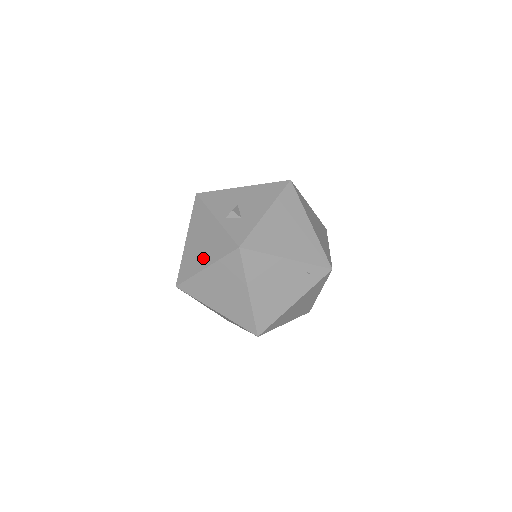
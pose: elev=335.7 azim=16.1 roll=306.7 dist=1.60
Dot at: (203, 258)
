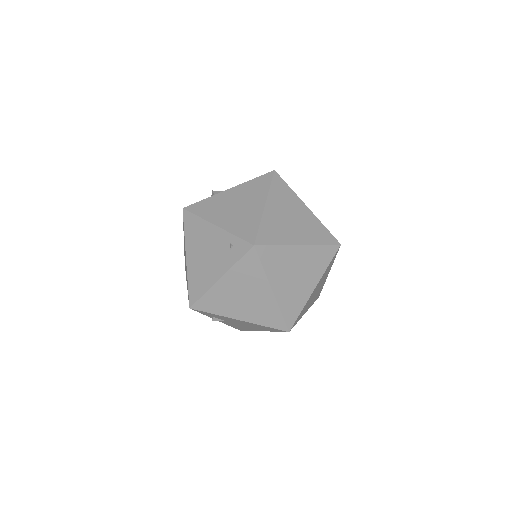
Dot at: occluded
